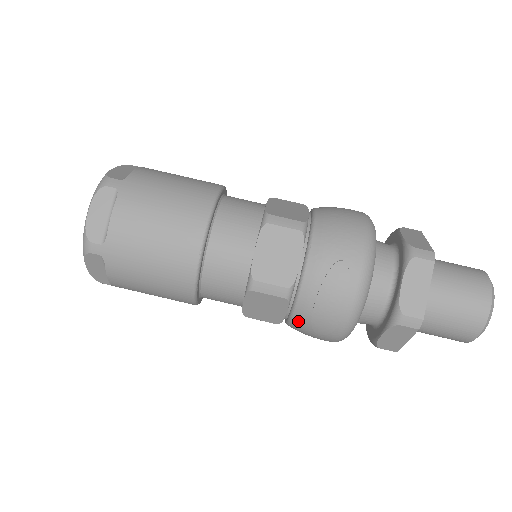
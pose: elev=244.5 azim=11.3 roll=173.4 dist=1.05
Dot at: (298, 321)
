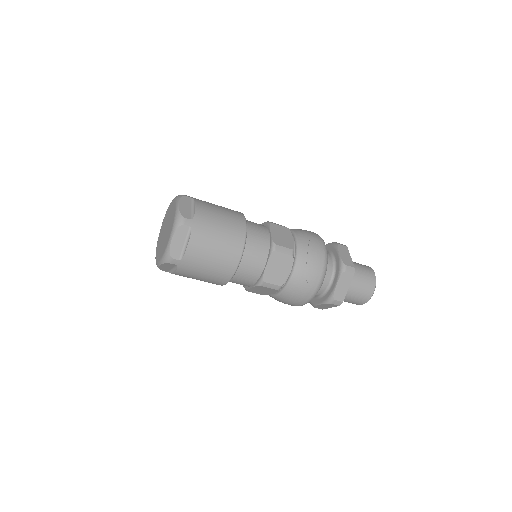
Dot at: (298, 274)
